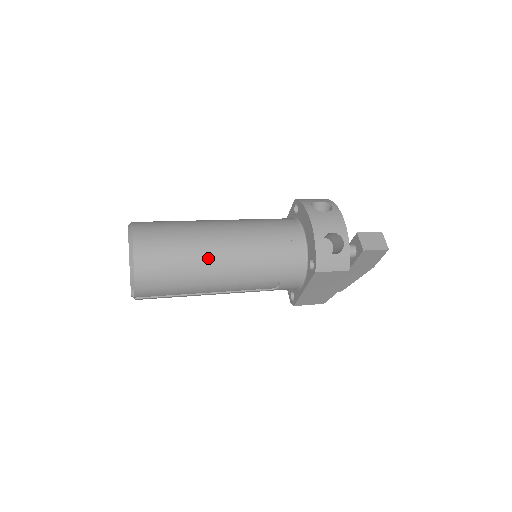
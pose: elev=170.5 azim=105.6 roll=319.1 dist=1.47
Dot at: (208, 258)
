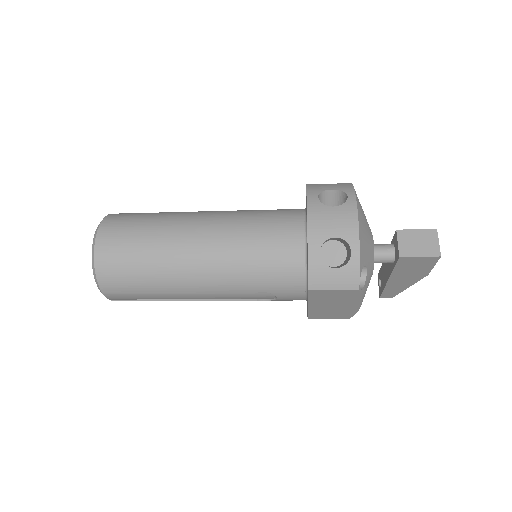
Dot at: (177, 263)
